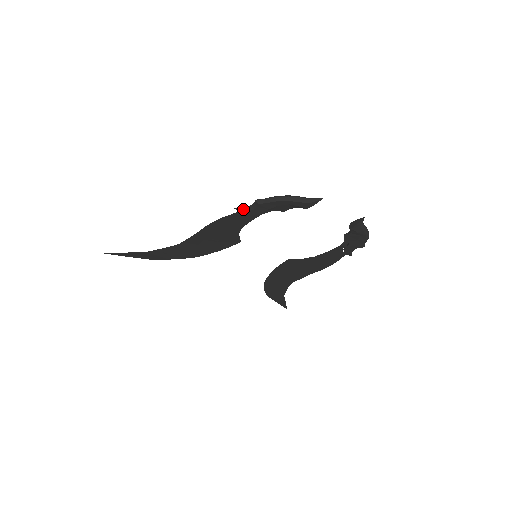
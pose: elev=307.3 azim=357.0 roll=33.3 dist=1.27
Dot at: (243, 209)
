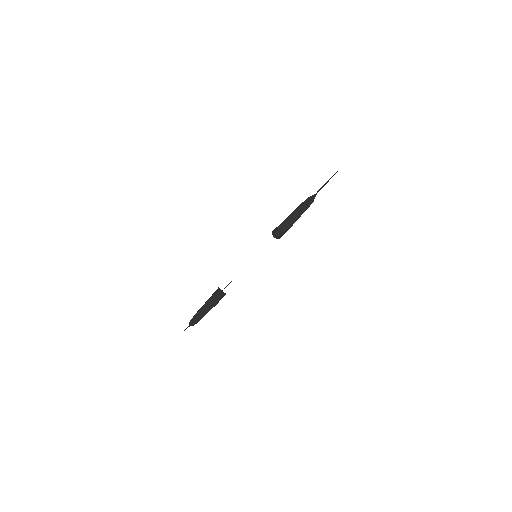
Dot at: occluded
